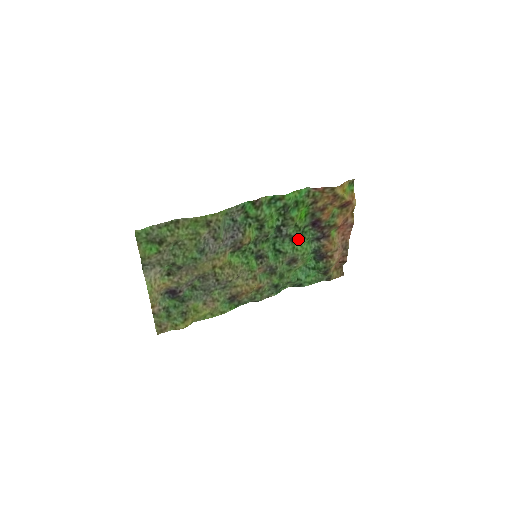
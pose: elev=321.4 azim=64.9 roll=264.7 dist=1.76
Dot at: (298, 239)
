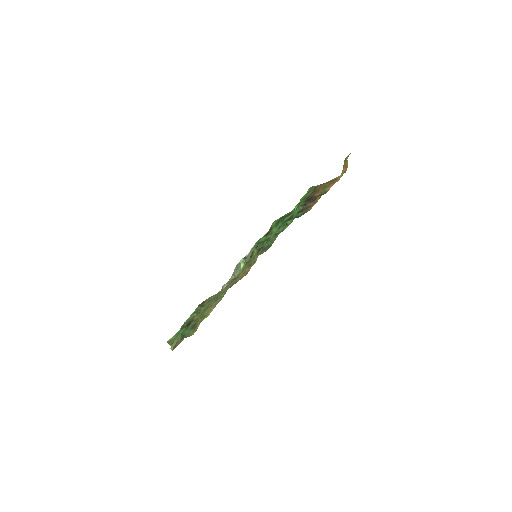
Dot at: occluded
